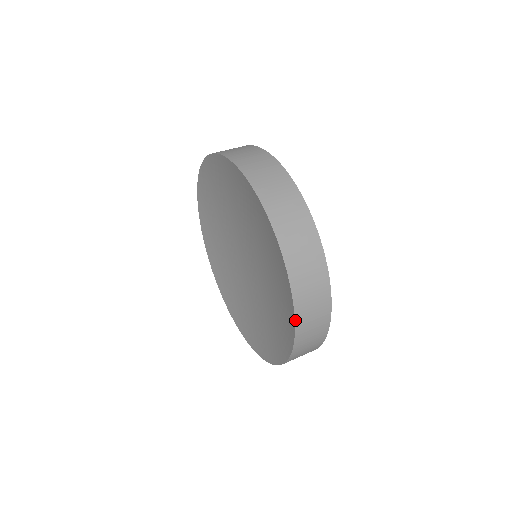
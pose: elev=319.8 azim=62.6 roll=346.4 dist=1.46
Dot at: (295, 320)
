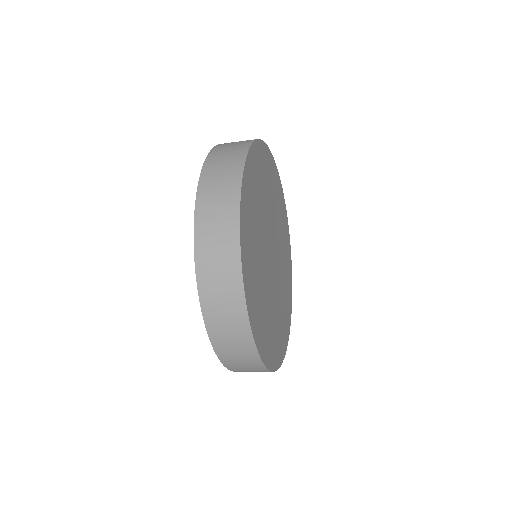
Dot at: (195, 259)
